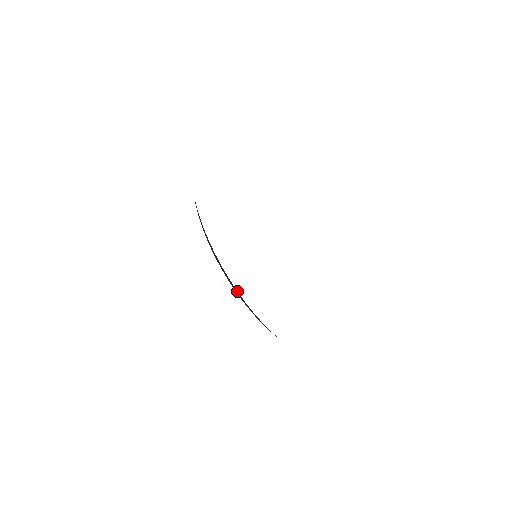
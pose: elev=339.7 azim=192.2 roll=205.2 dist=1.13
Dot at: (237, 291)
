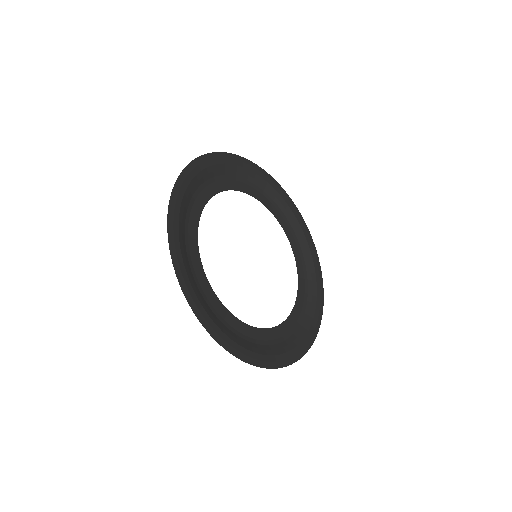
Dot at: (311, 255)
